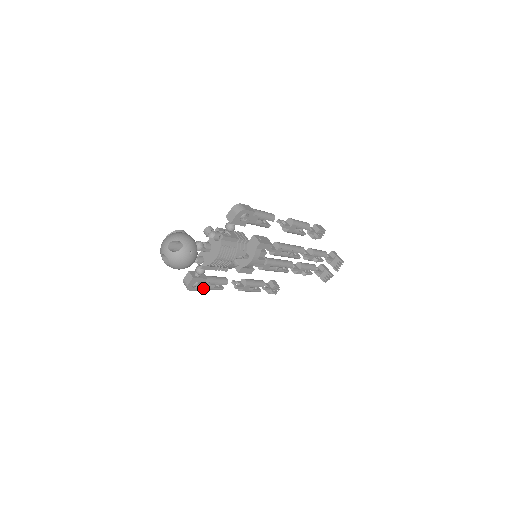
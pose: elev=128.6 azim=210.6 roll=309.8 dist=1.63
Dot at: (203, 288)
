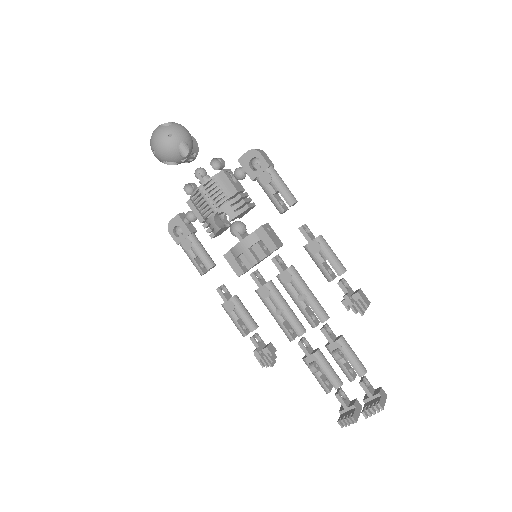
Dot at: (183, 245)
